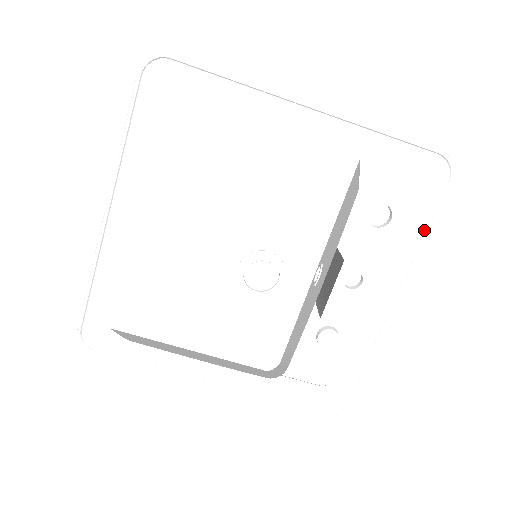
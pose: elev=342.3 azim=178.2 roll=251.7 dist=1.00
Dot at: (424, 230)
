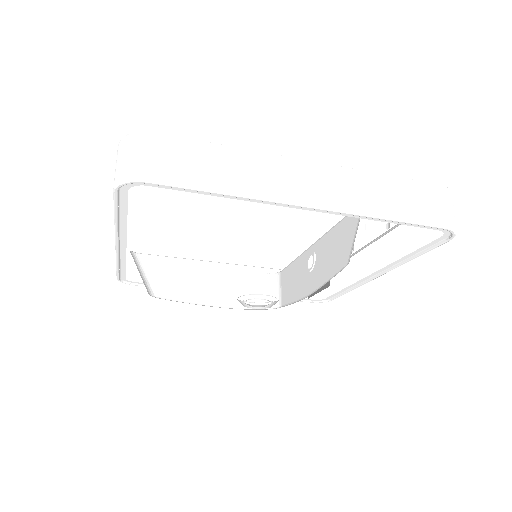
Dot at: (413, 255)
